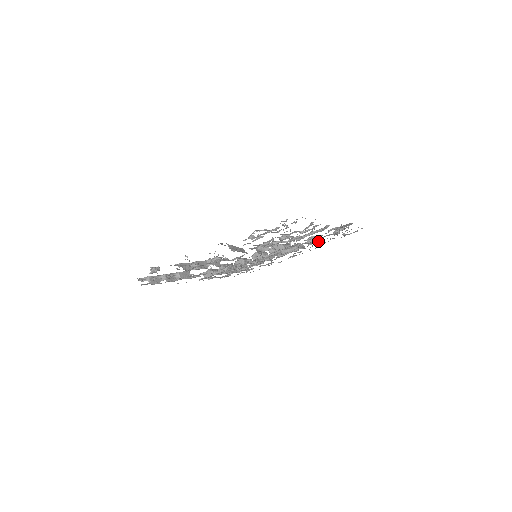
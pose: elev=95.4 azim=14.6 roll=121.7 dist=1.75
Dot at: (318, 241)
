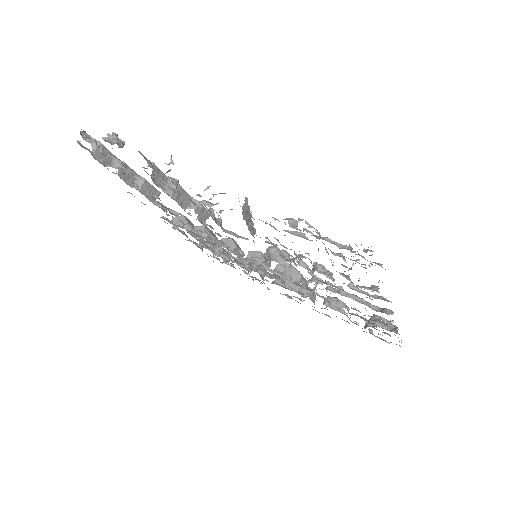
Dot at: (340, 311)
